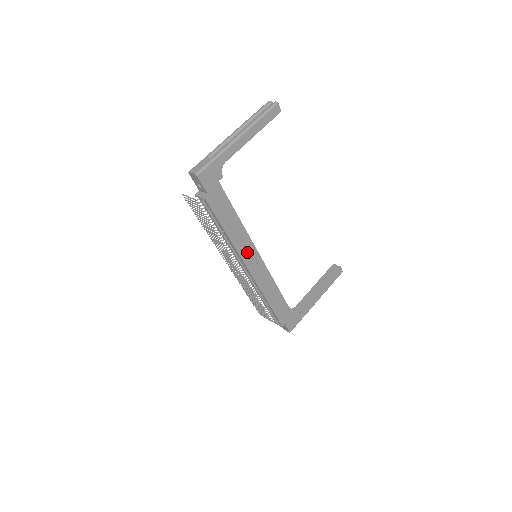
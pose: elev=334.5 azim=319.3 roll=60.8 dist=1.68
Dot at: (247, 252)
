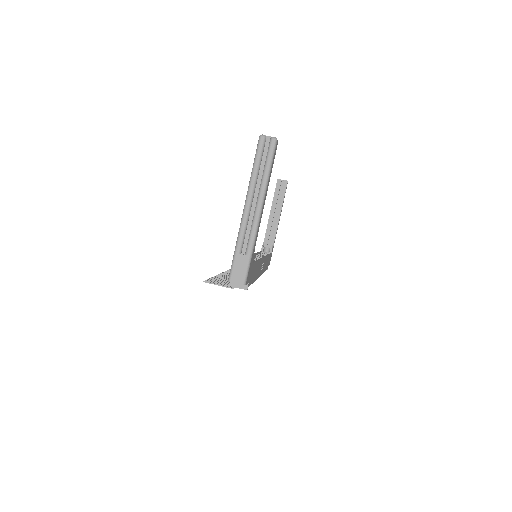
Dot at: occluded
